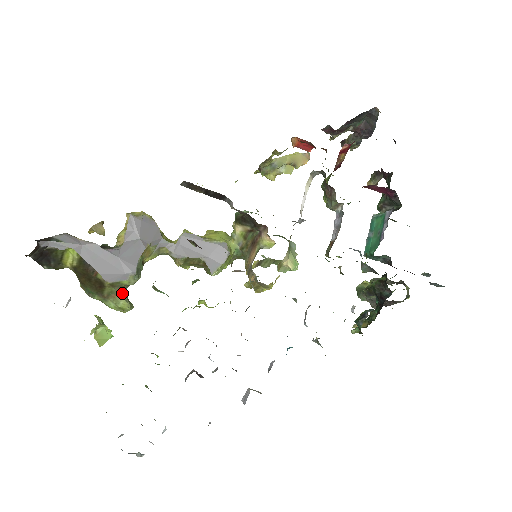
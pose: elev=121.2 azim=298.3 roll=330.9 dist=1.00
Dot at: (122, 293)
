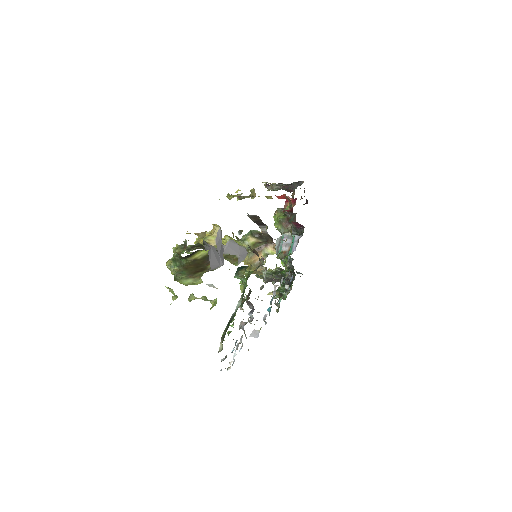
Dot at: (202, 275)
